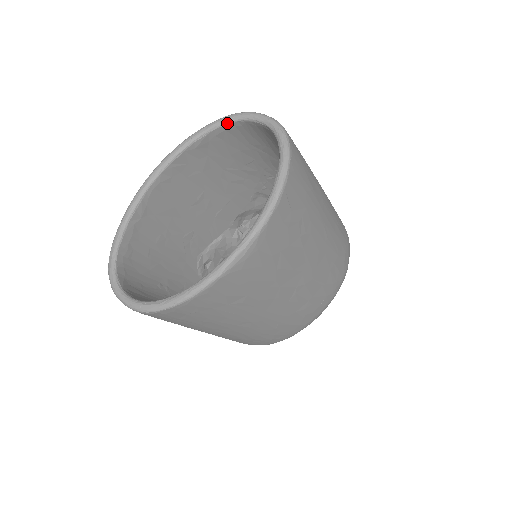
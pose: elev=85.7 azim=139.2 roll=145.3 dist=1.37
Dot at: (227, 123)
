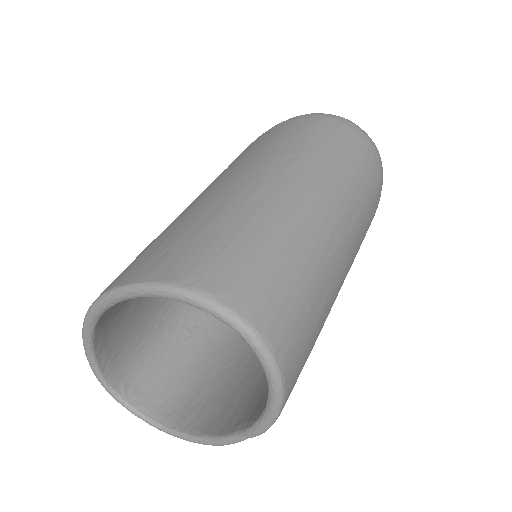
Dot at: occluded
